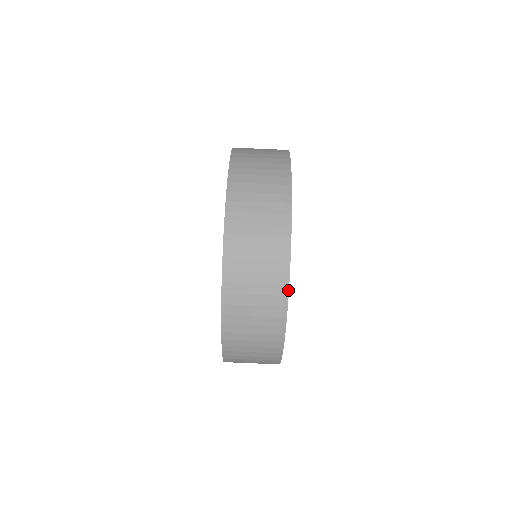
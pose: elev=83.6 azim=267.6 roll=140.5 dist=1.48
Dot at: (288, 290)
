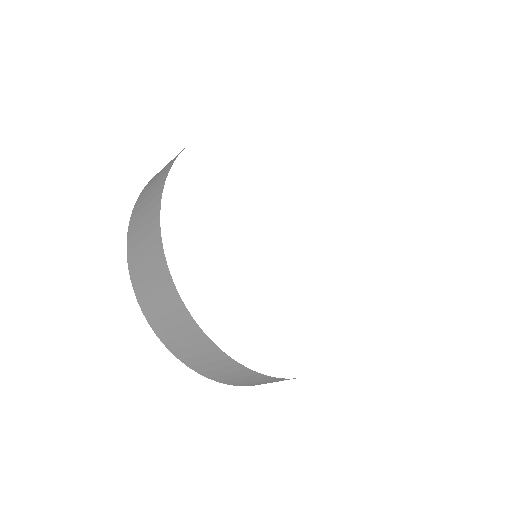
Dot at: occluded
